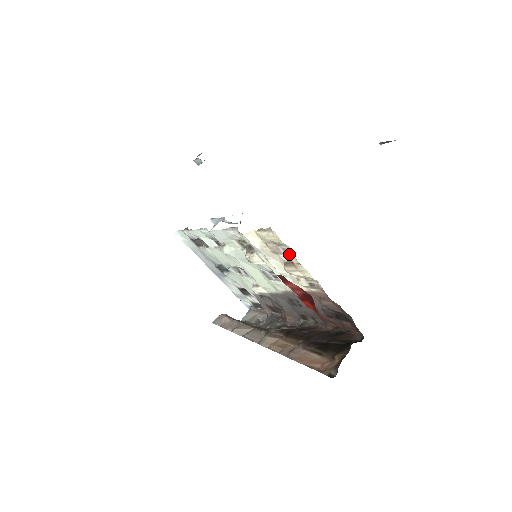
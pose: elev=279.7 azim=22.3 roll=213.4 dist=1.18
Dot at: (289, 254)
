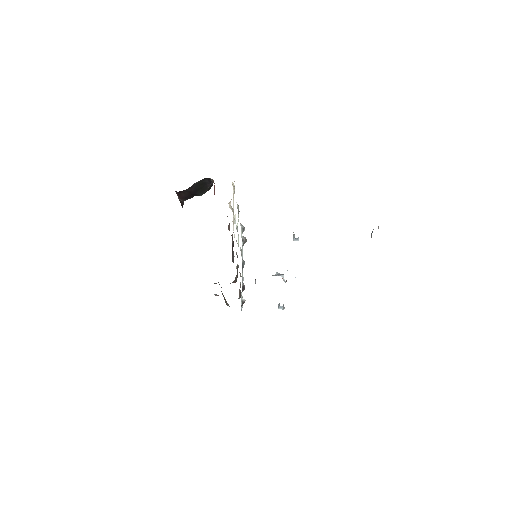
Dot at: occluded
